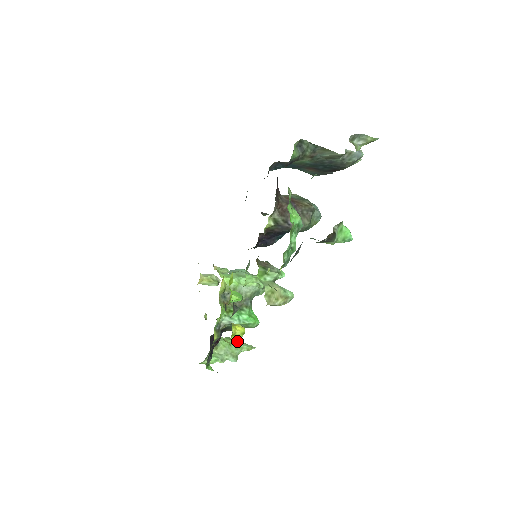
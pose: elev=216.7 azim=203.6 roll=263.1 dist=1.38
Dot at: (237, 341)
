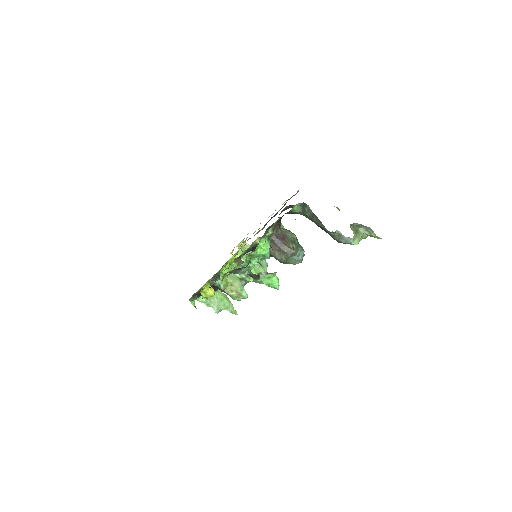
Dot at: (229, 301)
